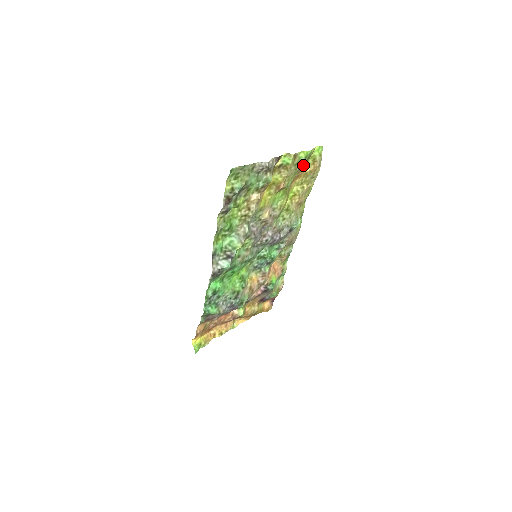
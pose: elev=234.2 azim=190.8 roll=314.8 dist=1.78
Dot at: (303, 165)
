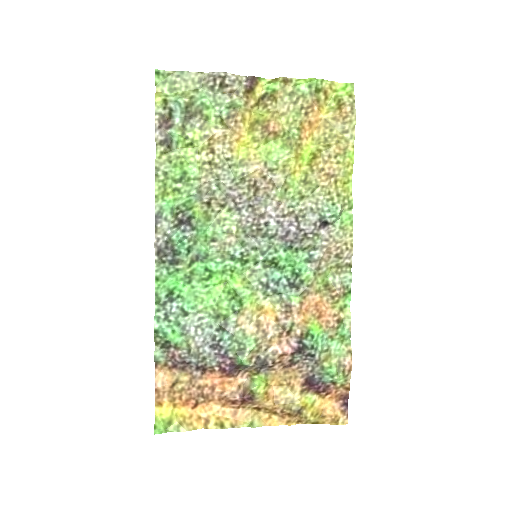
Dot at: (310, 100)
